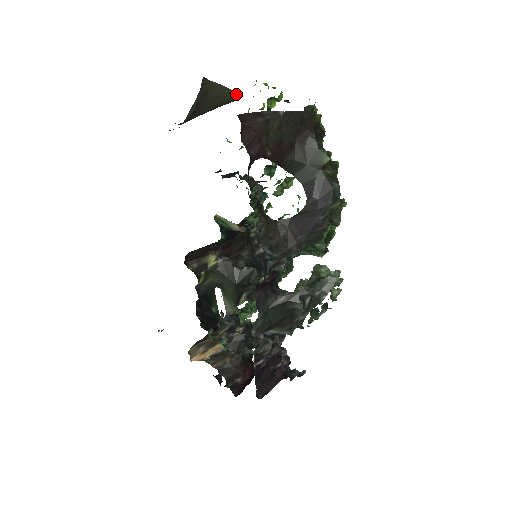
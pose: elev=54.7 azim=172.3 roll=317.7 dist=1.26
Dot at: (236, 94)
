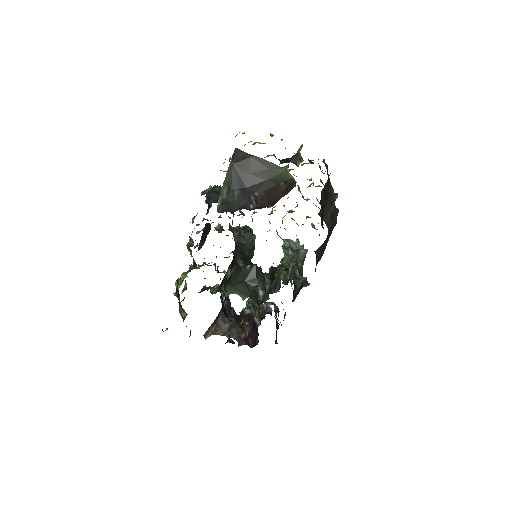
Dot at: (283, 170)
